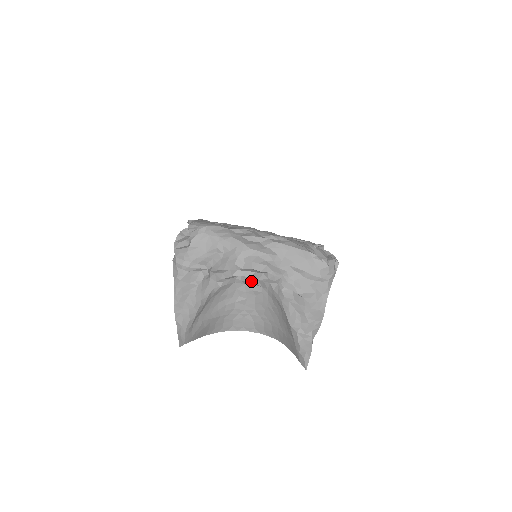
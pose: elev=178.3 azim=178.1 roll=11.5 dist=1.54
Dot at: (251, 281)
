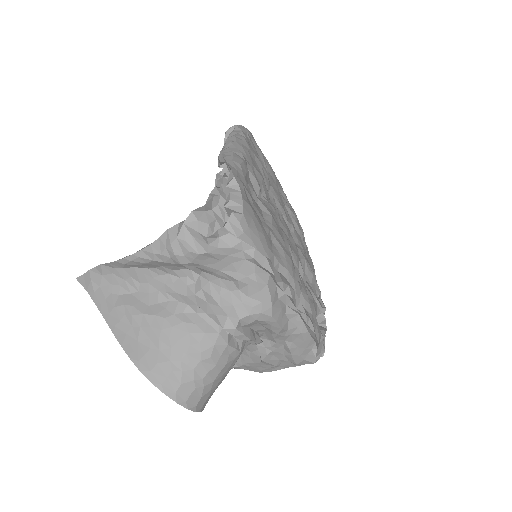
Dot at: occluded
